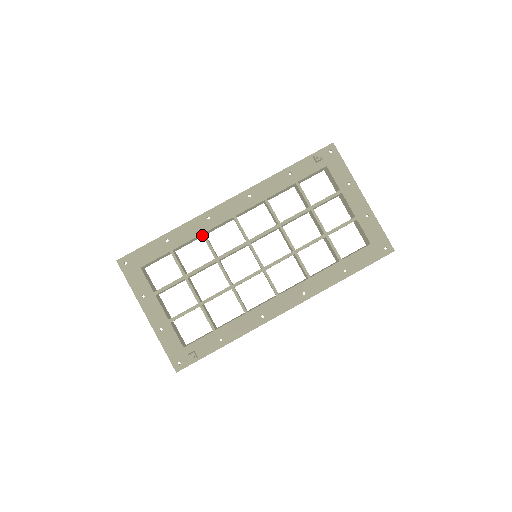
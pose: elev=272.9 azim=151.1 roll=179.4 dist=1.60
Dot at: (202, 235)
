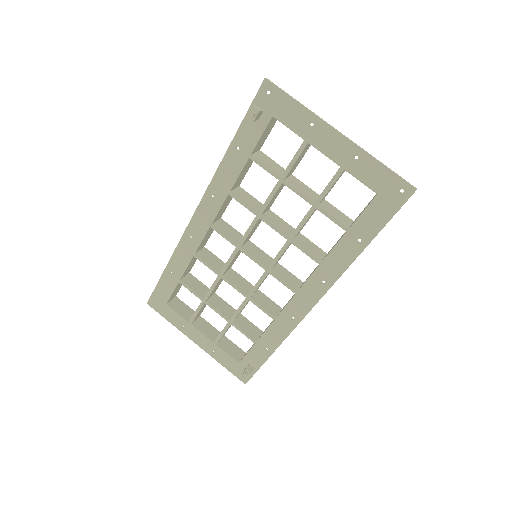
Dot at: occluded
